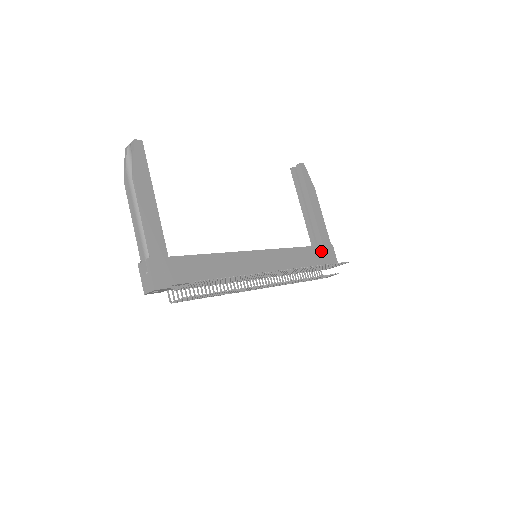
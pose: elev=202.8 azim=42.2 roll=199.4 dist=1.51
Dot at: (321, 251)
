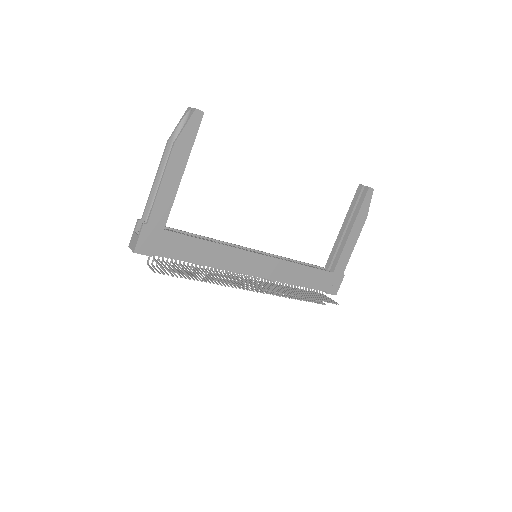
Dot at: (327, 277)
